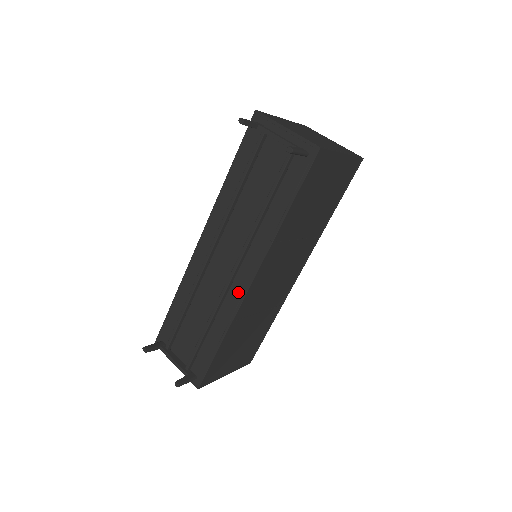
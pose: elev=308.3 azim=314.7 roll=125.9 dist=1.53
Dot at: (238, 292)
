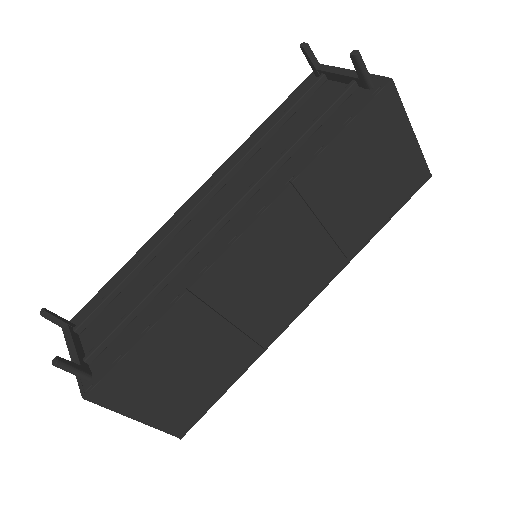
Dot at: (215, 249)
